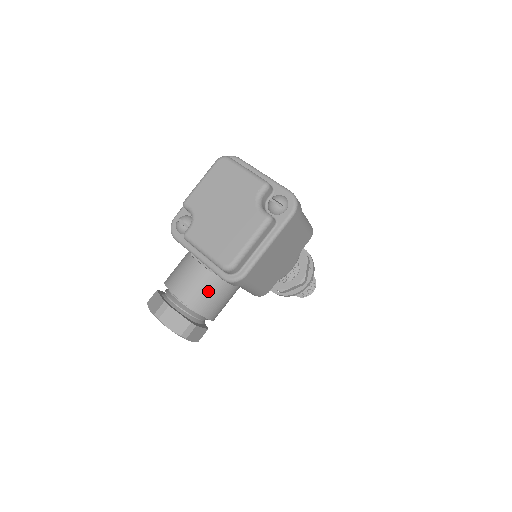
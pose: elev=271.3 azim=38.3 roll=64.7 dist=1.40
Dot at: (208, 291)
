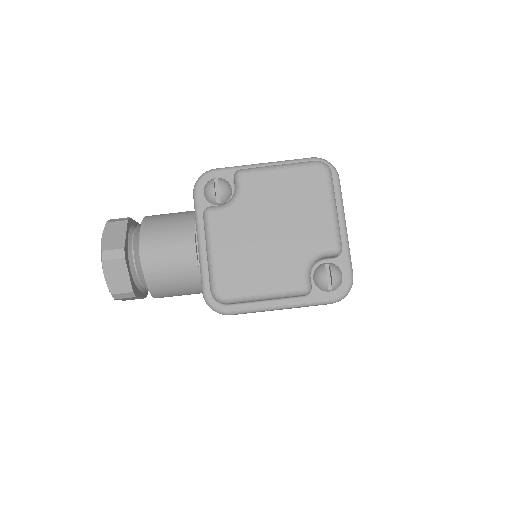
Dot at: (178, 280)
